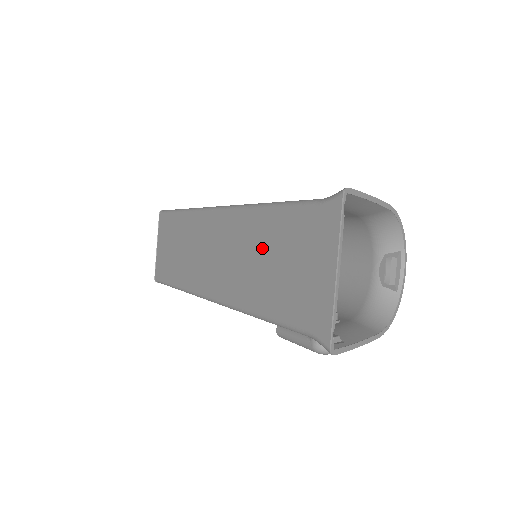
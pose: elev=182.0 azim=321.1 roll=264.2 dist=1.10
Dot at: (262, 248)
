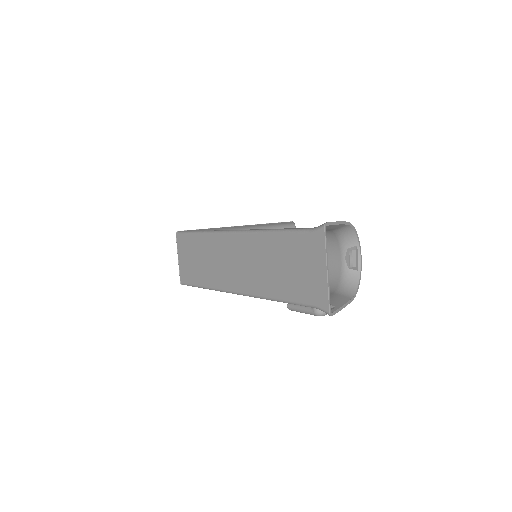
Dot at: (274, 258)
